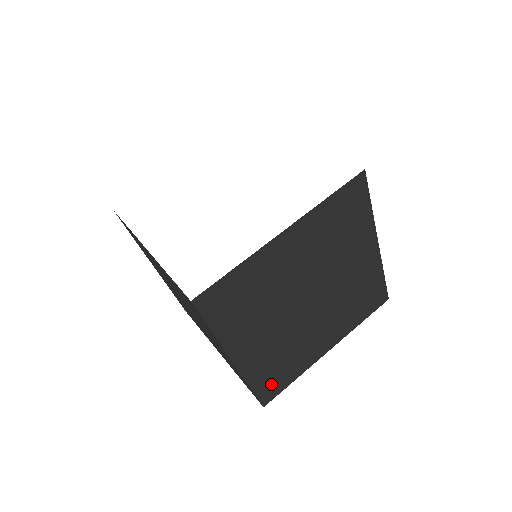
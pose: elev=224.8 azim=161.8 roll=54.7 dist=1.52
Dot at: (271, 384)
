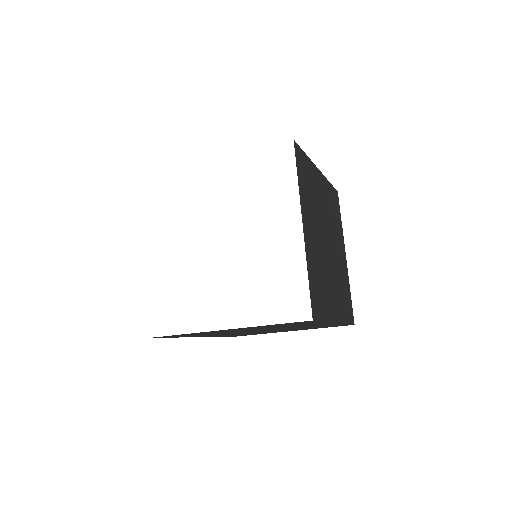
Dot at: occluded
